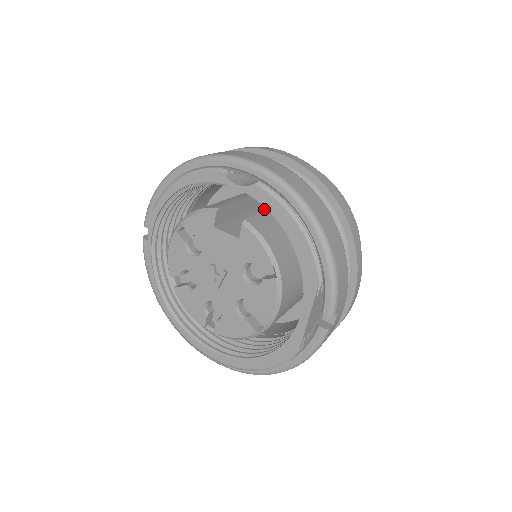
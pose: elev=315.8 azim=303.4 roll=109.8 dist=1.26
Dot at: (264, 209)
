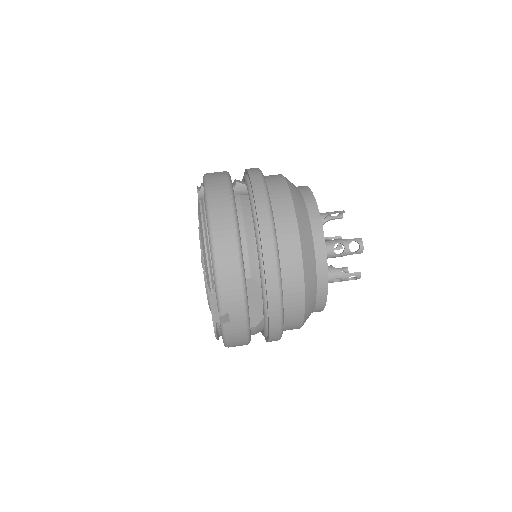
Dot at: occluded
